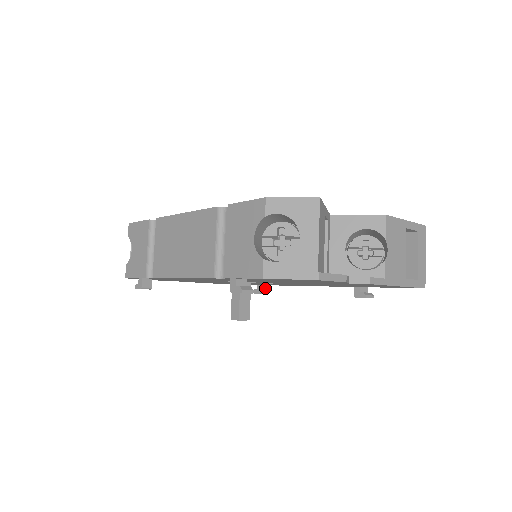
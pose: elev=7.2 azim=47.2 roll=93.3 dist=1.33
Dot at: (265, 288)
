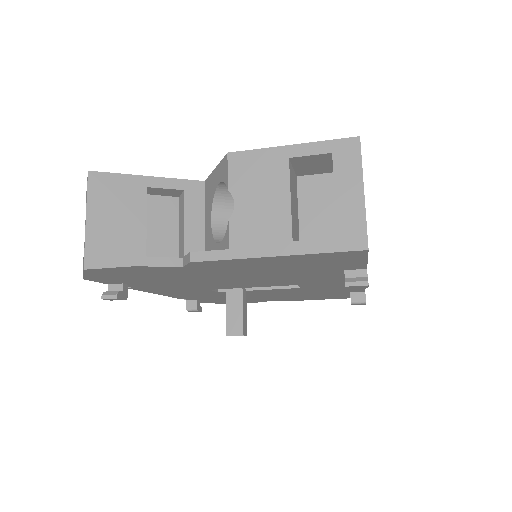
Dot at: (359, 296)
